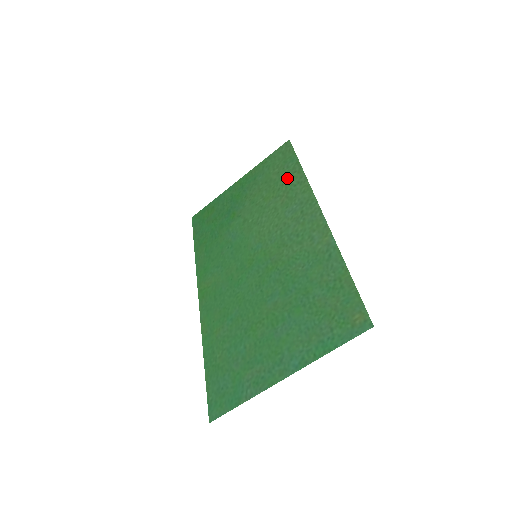
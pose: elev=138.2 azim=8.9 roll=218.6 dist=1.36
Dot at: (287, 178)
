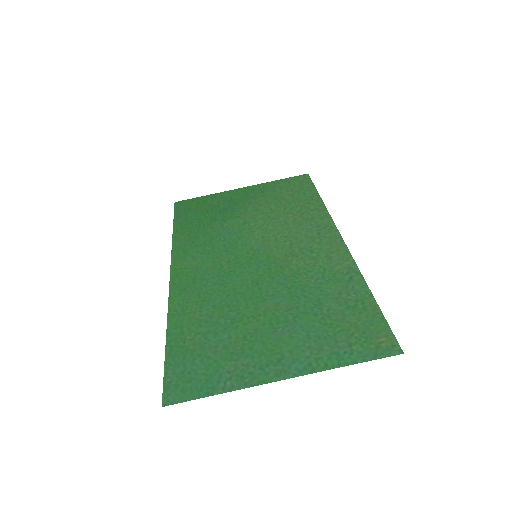
Dot at: (303, 202)
